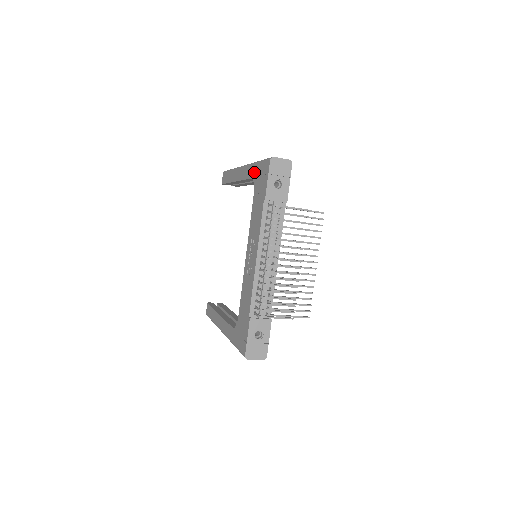
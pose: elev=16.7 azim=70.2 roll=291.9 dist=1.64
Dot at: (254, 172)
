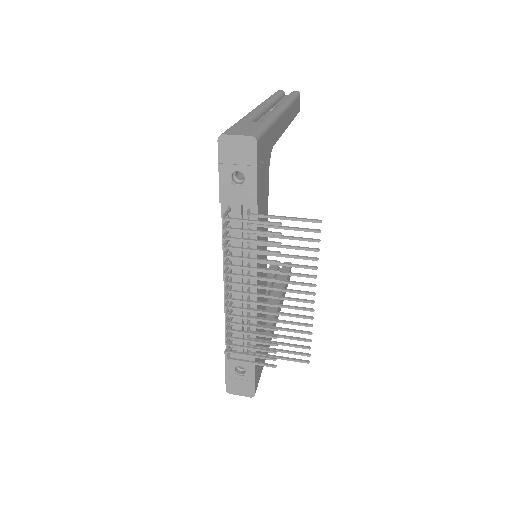
Dot at: occluded
